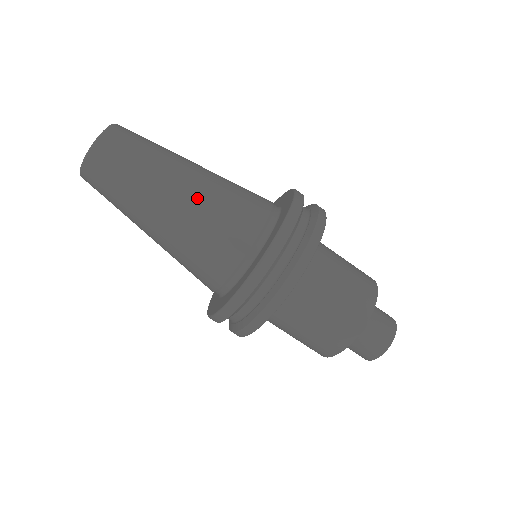
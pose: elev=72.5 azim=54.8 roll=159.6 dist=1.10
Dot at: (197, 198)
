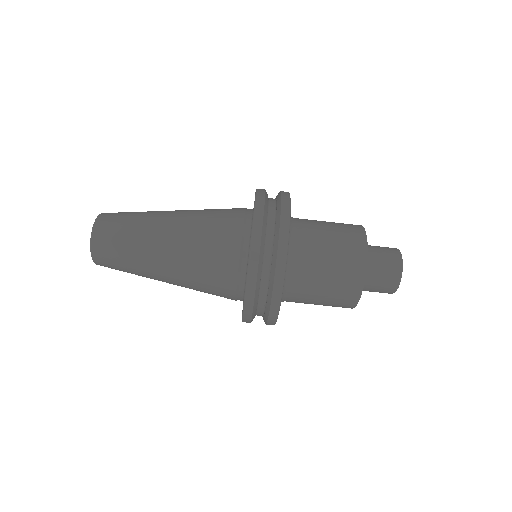
Dot at: (184, 228)
